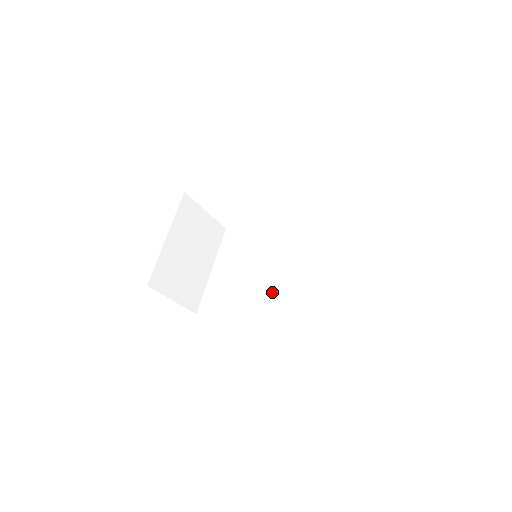
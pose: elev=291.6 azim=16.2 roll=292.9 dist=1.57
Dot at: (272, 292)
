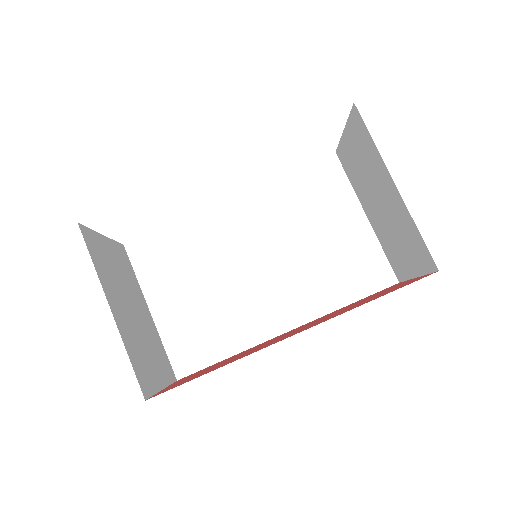
Dot at: (273, 288)
